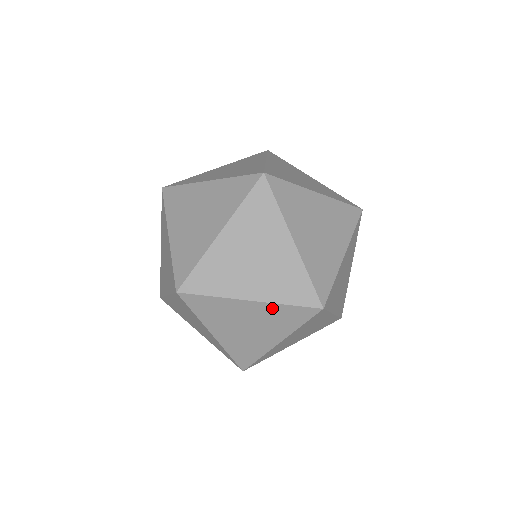
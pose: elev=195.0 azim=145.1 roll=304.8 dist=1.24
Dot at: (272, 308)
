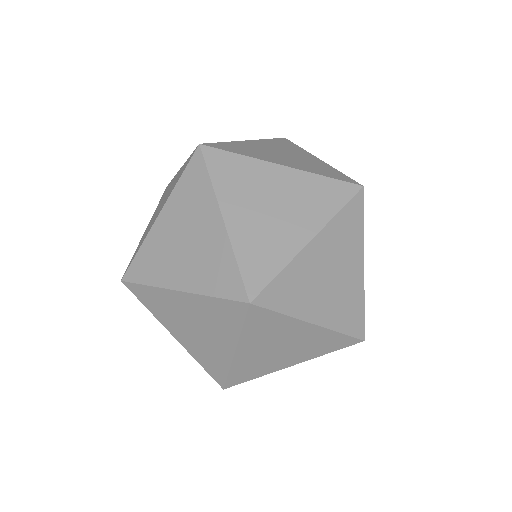
Dot at: (176, 198)
